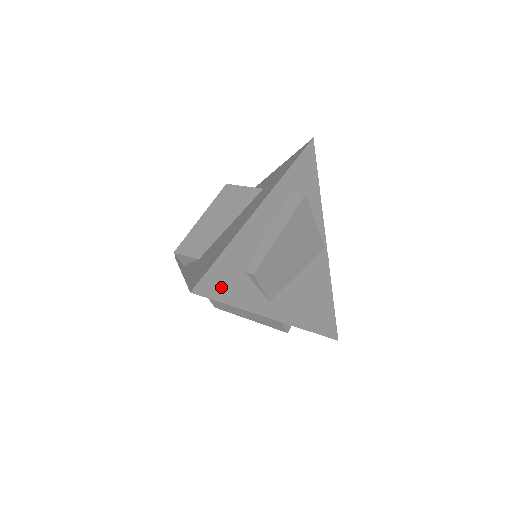
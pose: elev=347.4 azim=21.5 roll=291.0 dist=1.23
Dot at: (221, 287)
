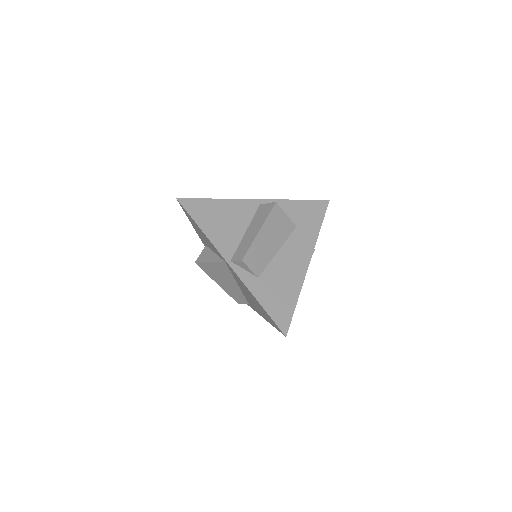
Dot at: occluded
